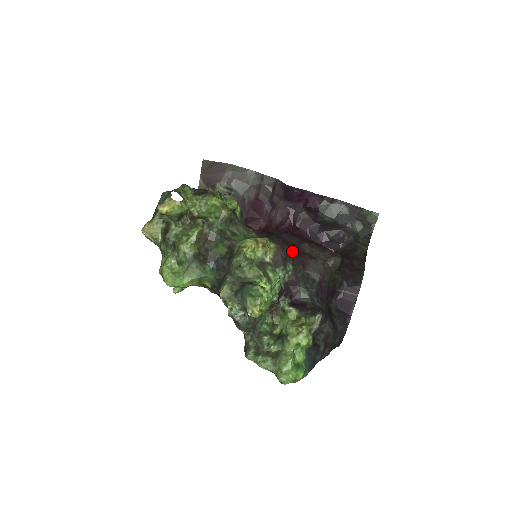
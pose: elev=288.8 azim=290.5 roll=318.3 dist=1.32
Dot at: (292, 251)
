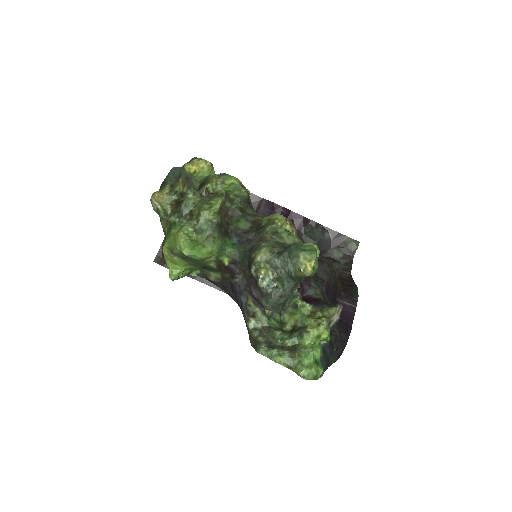
Dot at: occluded
